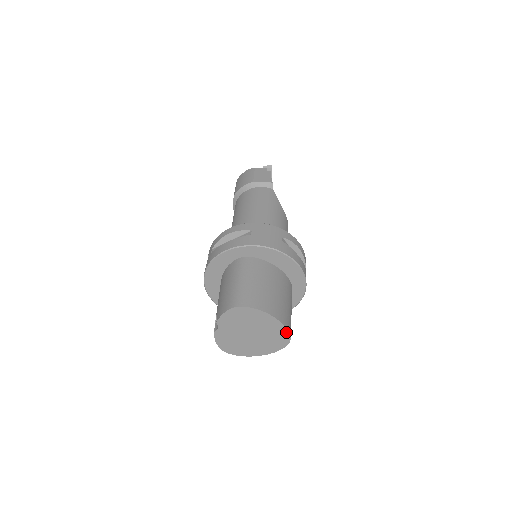
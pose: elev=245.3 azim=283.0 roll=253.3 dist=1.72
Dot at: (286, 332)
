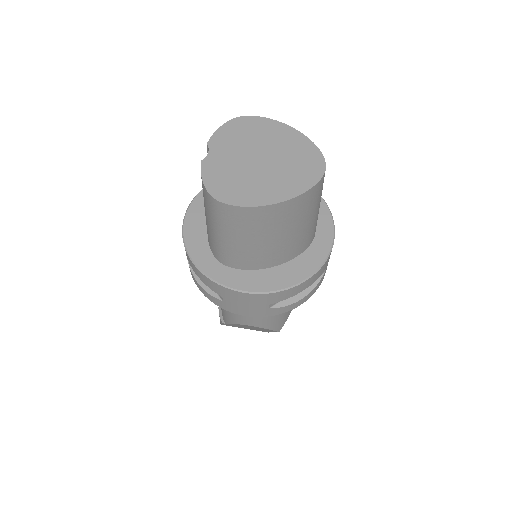
Dot at: (316, 151)
